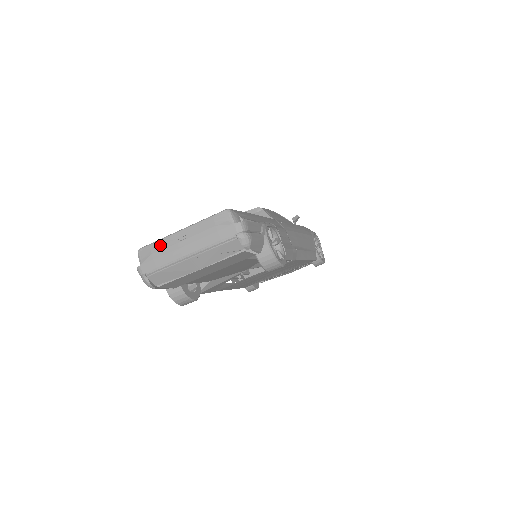
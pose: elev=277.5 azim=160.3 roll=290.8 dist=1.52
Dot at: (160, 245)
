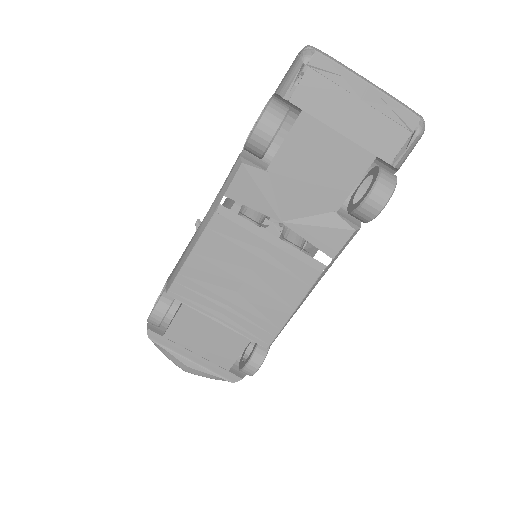
Dot at: occluded
